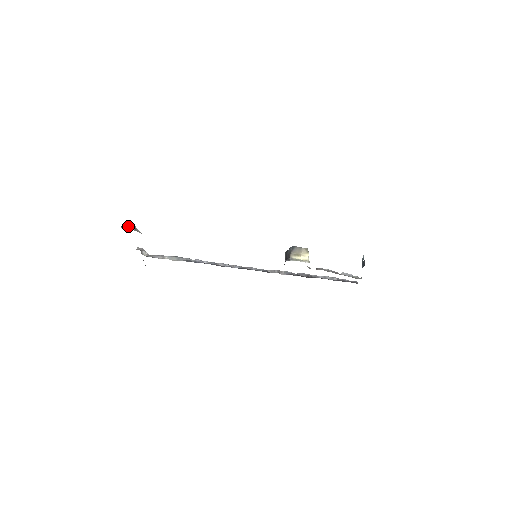
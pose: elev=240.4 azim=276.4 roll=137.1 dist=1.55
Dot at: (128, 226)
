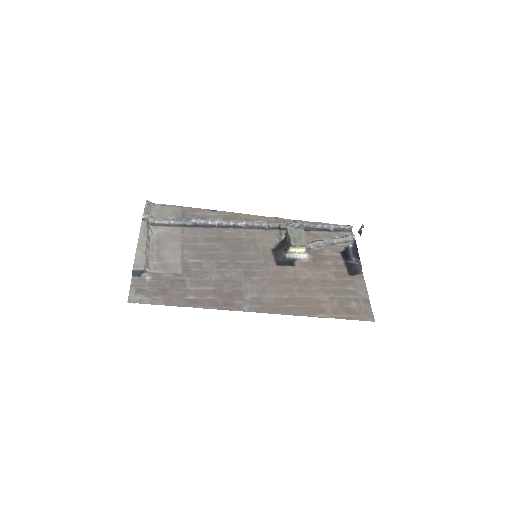
Dot at: (138, 272)
